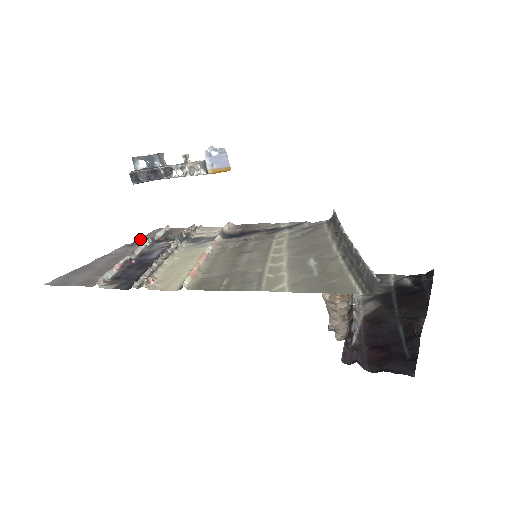
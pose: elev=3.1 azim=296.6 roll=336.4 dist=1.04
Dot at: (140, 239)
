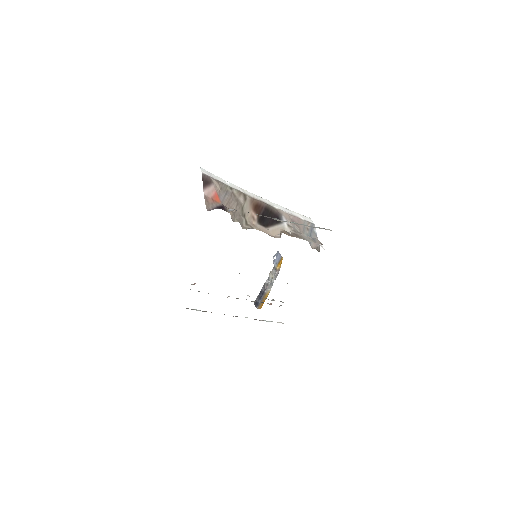
Dot at: occluded
